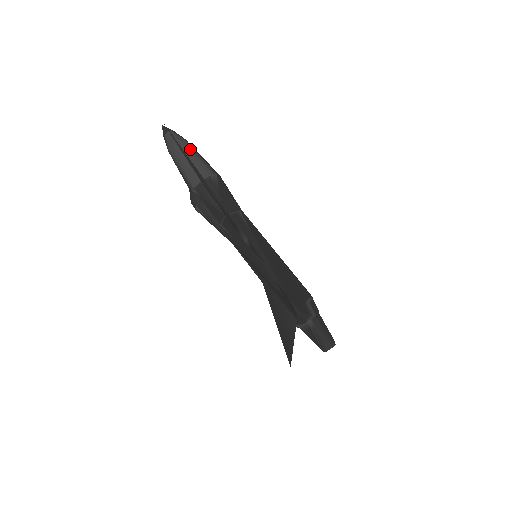
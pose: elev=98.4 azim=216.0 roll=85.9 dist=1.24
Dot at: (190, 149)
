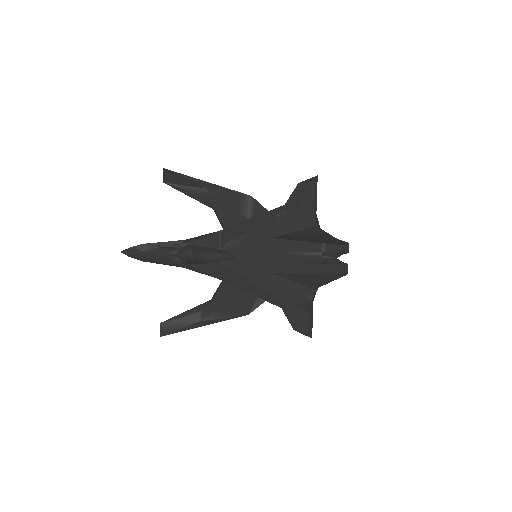
Dot at: occluded
